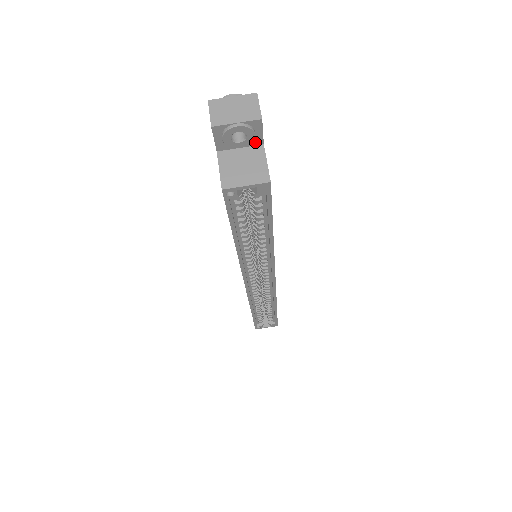
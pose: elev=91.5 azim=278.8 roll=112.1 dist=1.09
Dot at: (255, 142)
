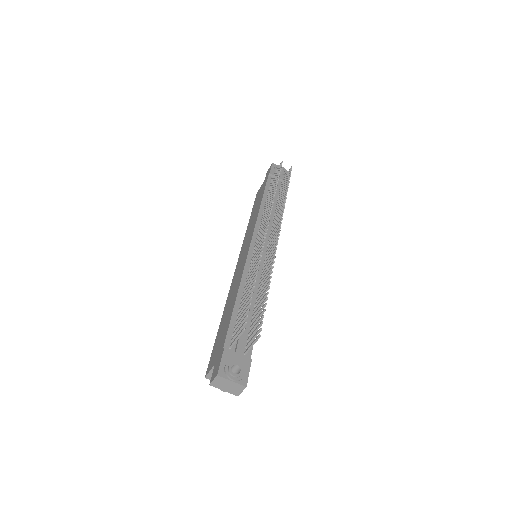
Dot at: occluded
